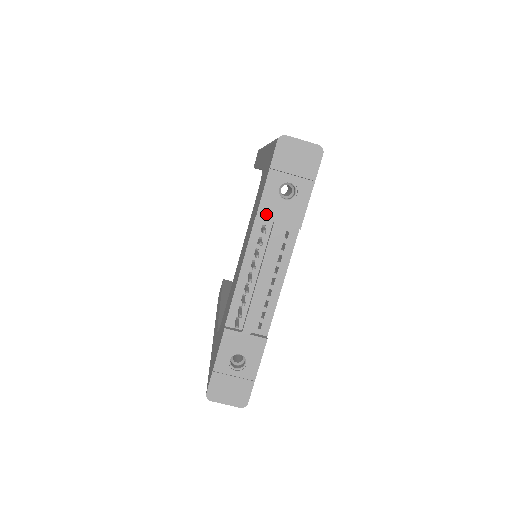
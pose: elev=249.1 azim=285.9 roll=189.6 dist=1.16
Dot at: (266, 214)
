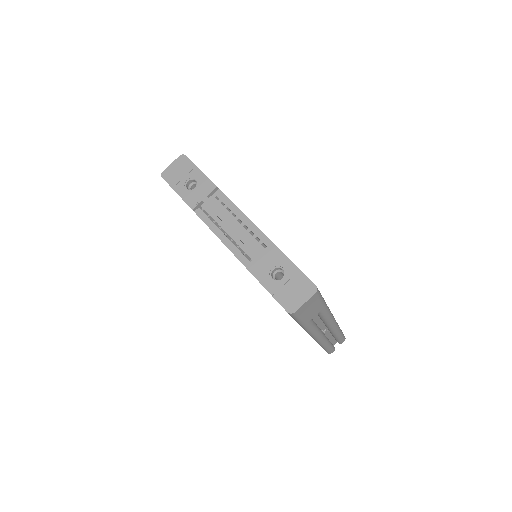
Dot at: (194, 203)
